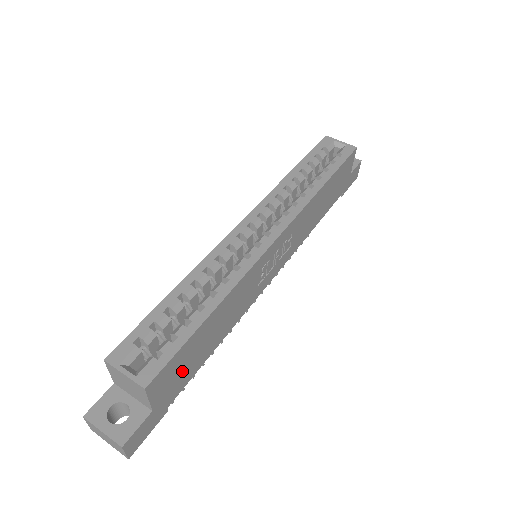
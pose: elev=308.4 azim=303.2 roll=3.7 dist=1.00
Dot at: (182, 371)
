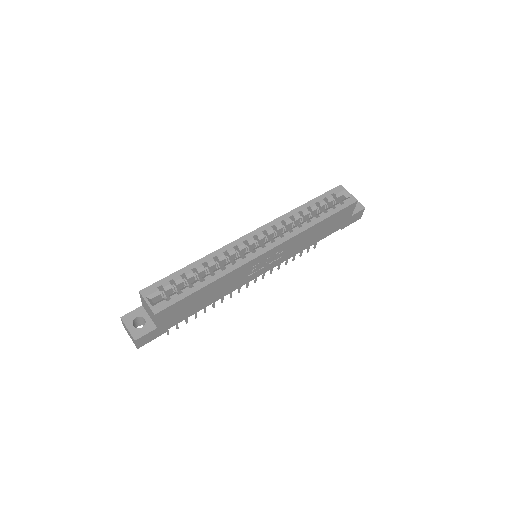
Dot at: (181, 312)
